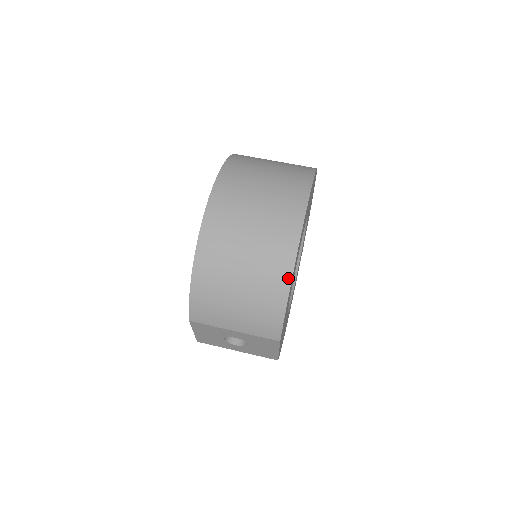
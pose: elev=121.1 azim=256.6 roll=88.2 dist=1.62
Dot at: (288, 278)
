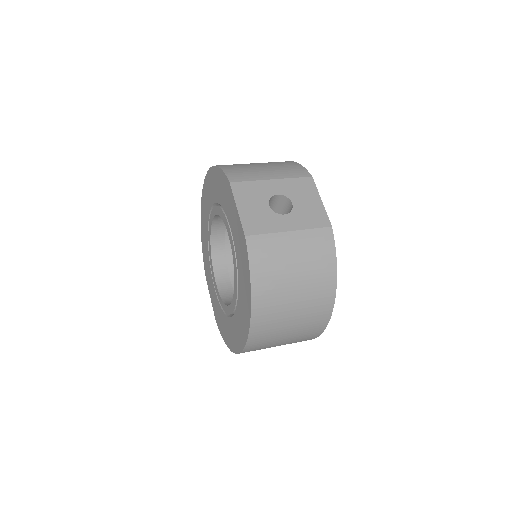
Dot at: occluded
